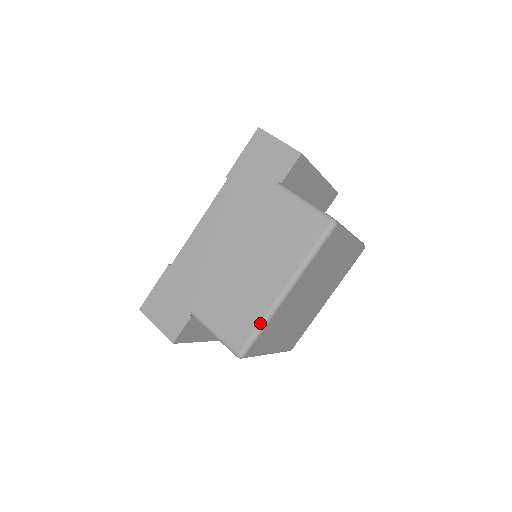
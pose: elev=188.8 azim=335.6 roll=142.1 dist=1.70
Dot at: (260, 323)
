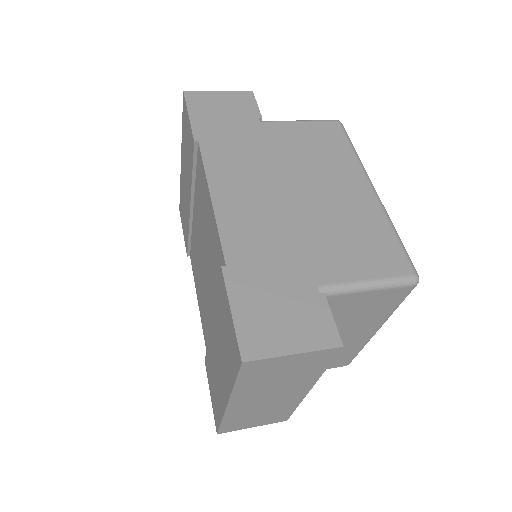
Dot at: (393, 230)
